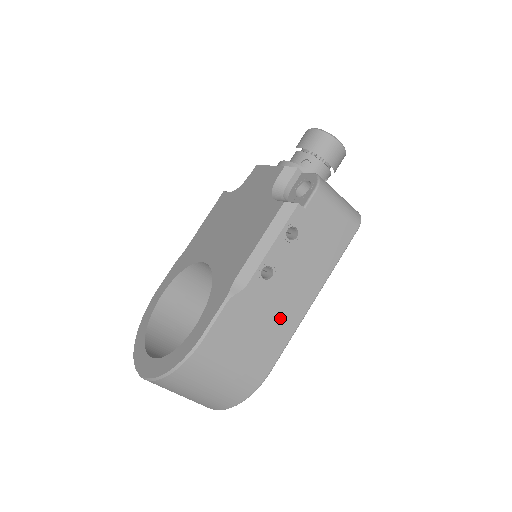
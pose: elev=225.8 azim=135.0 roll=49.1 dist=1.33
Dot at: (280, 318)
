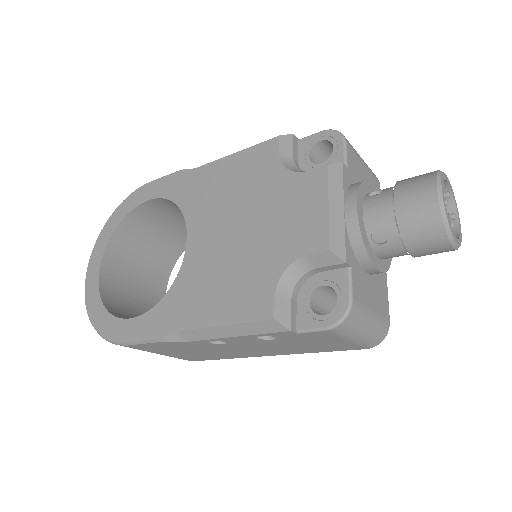
Dot at: (222, 353)
